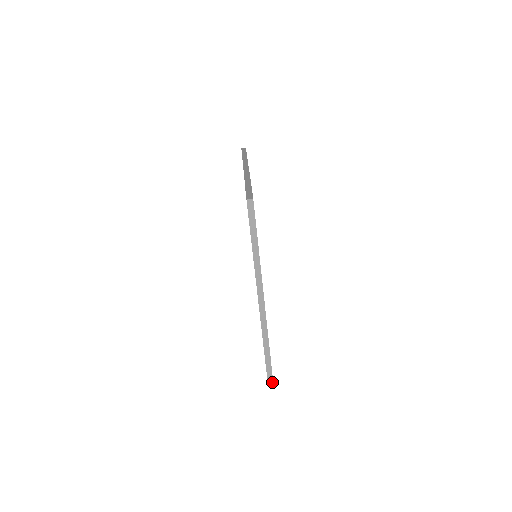
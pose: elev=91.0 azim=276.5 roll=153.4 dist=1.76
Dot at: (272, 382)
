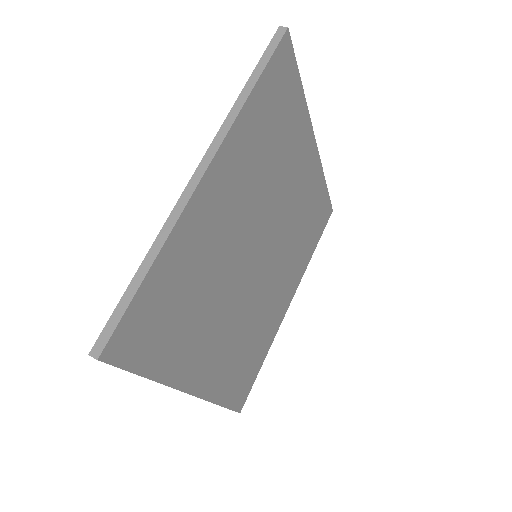
Dot at: (102, 348)
